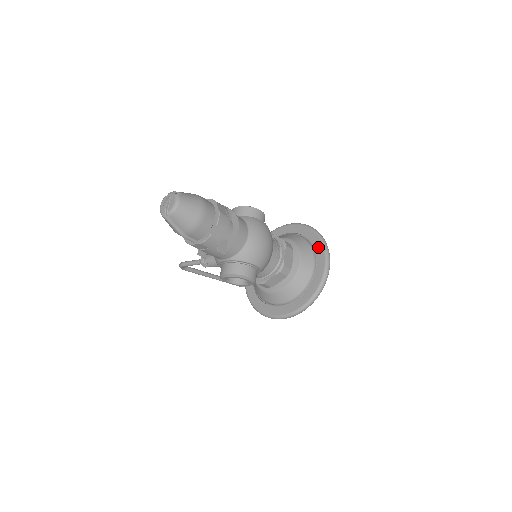
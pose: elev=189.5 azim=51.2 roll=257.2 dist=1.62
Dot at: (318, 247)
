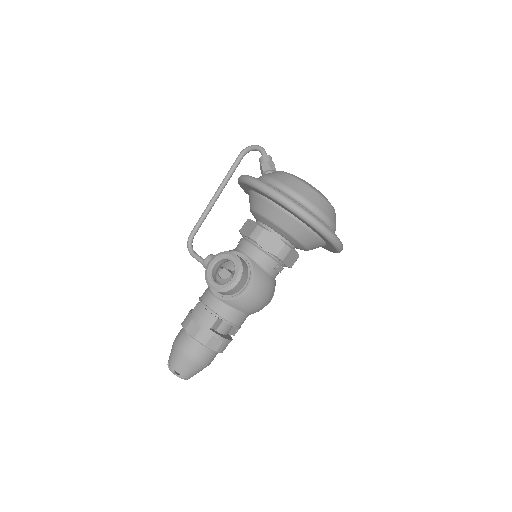
Dot at: (318, 234)
